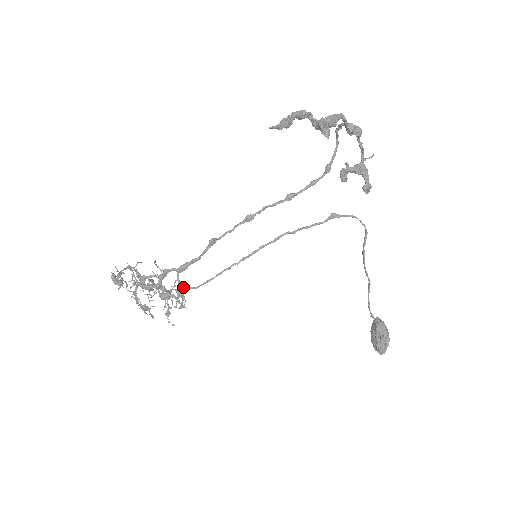
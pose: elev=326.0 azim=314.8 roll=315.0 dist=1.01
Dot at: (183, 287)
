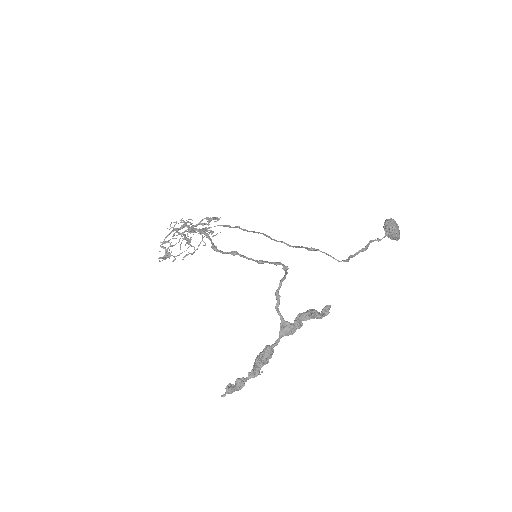
Dot at: (210, 227)
